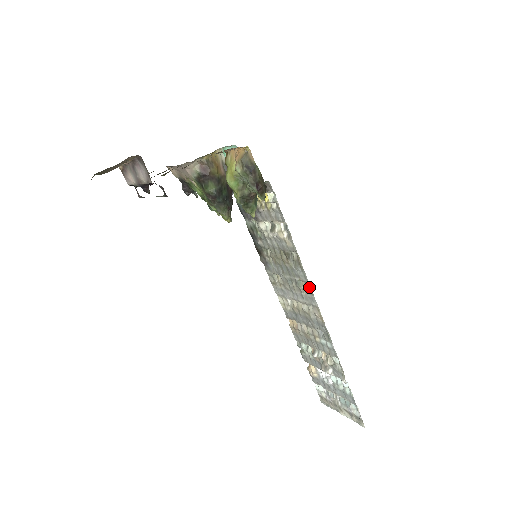
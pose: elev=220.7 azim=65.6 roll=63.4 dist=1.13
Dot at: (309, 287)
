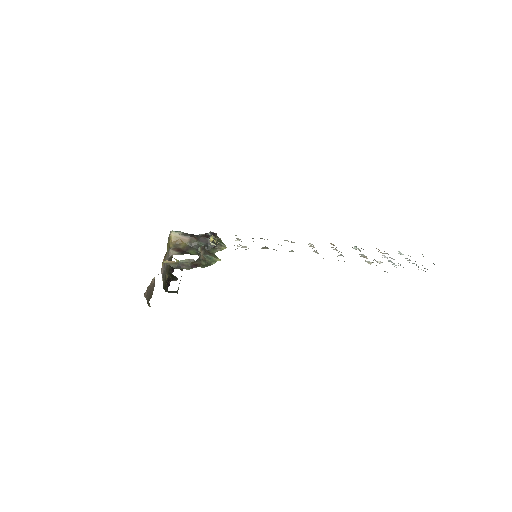
Dot at: occluded
